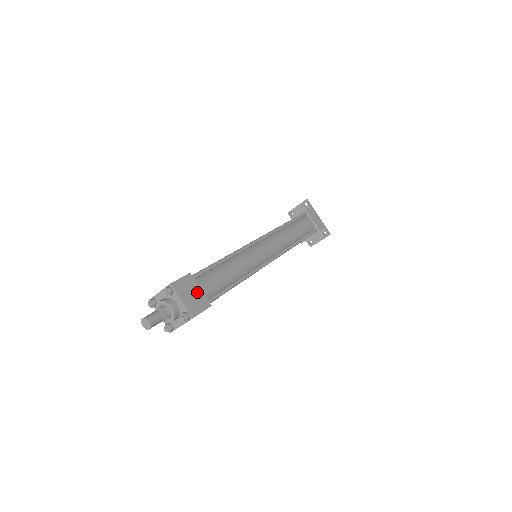
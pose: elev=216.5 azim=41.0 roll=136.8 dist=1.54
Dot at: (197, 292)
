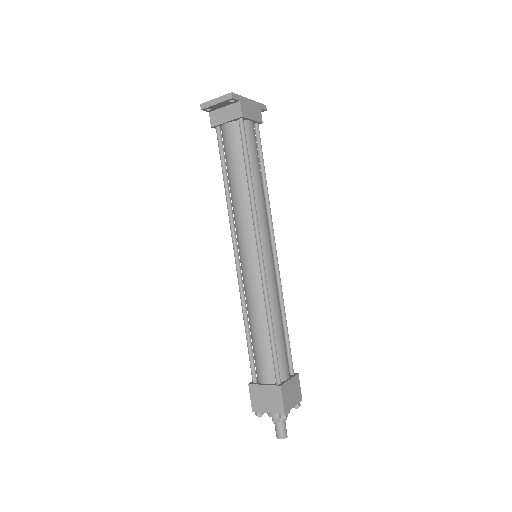
Dot at: (291, 385)
